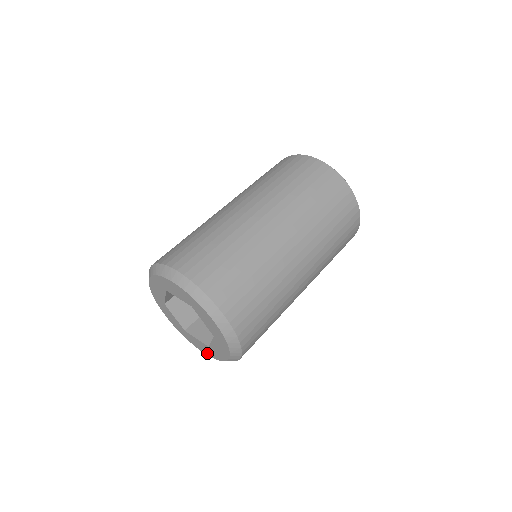
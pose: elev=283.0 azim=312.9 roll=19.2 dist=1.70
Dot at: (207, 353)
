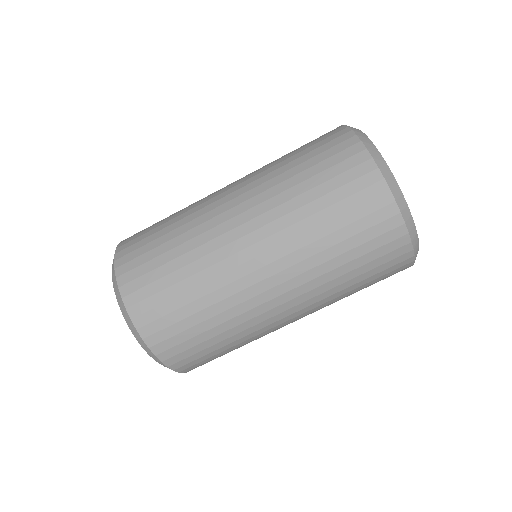
Dot at: occluded
